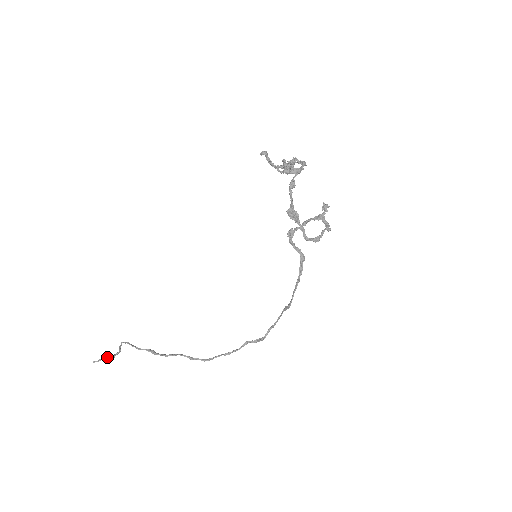
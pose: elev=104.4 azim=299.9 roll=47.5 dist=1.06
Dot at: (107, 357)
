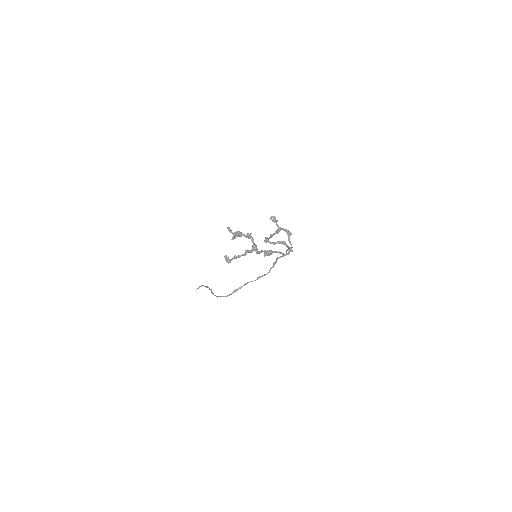
Dot at: (201, 286)
